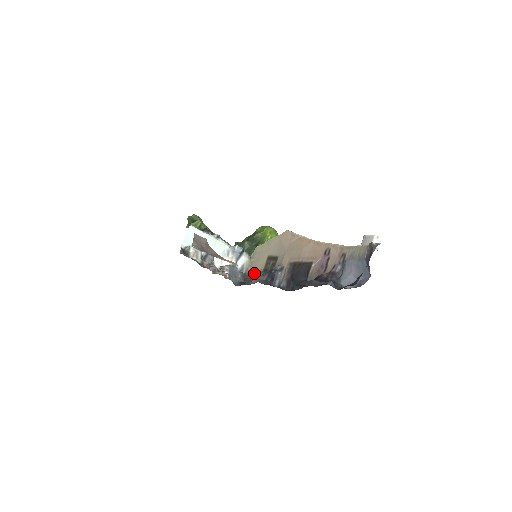
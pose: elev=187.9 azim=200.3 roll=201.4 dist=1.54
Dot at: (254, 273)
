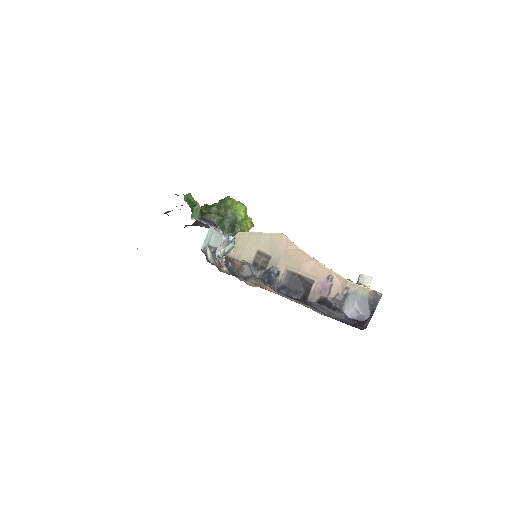
Dot at: (242, 262)
